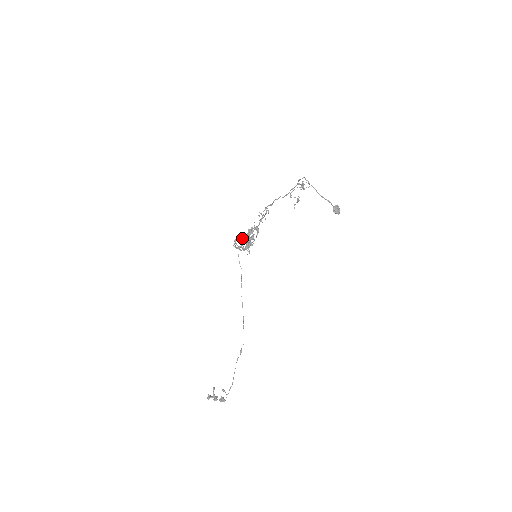
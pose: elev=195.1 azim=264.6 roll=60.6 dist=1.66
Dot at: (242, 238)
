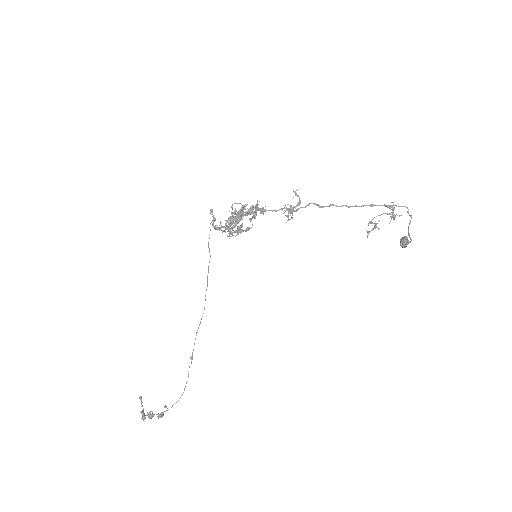
Dot at: (231, 217)
